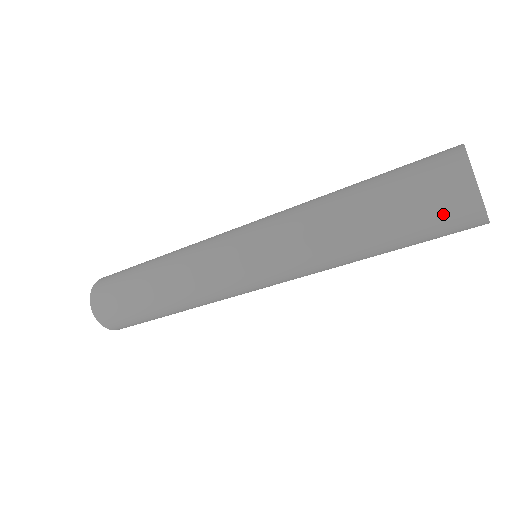
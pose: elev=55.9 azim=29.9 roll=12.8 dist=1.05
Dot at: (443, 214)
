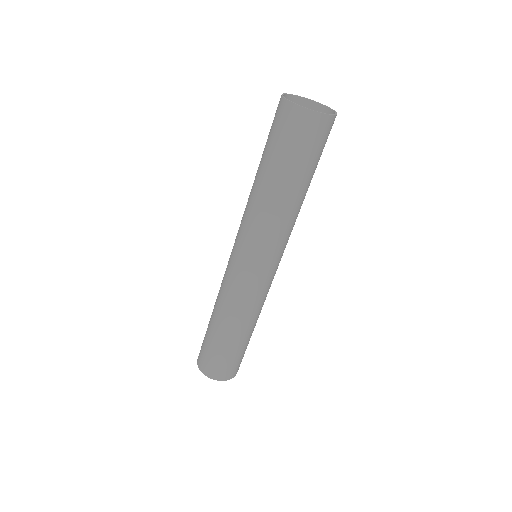
Dot at: (307, 137)
